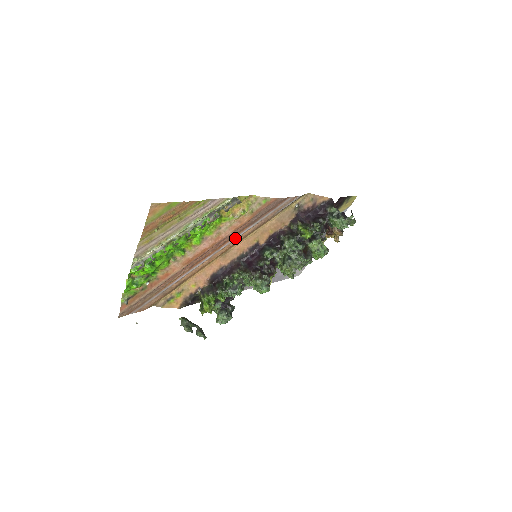
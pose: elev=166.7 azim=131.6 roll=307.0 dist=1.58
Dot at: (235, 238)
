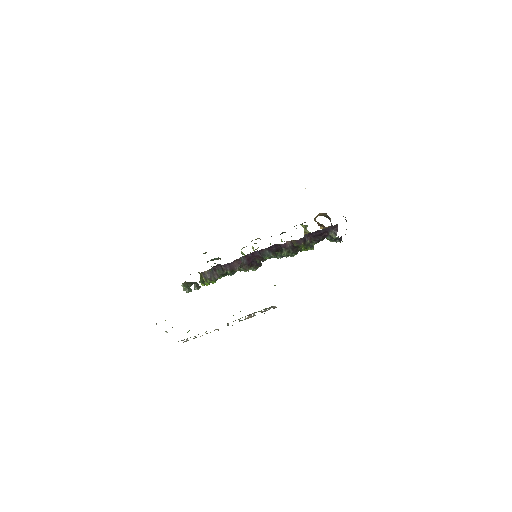
Dot at: occluded
